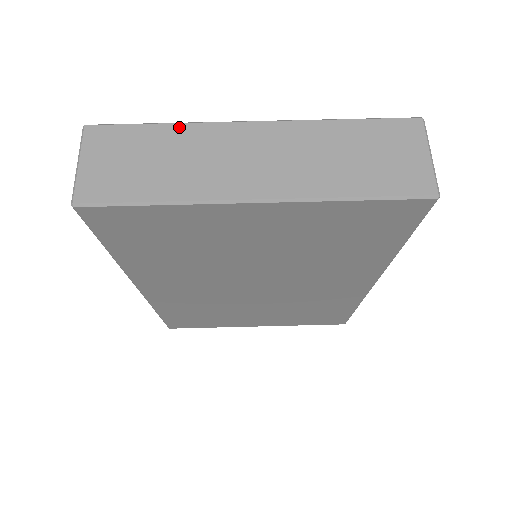
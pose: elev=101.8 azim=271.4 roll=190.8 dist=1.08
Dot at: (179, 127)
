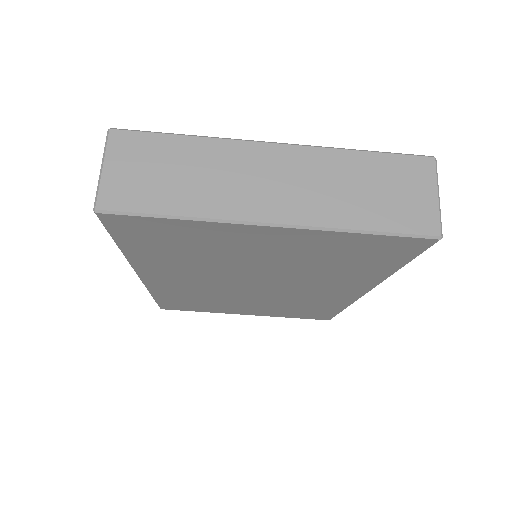
Dot at: (203, 141)
